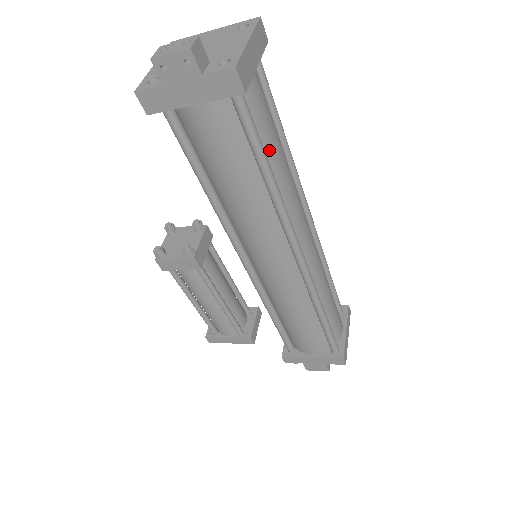
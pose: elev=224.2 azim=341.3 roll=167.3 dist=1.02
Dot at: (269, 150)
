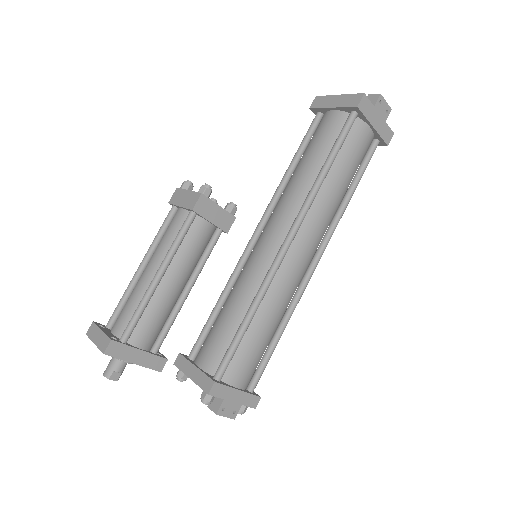
Dot at: occluded
